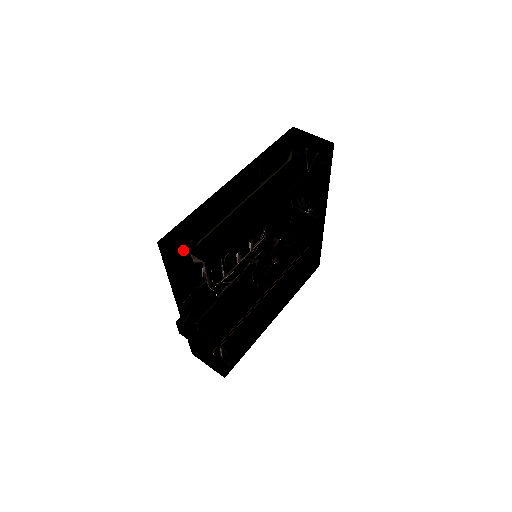
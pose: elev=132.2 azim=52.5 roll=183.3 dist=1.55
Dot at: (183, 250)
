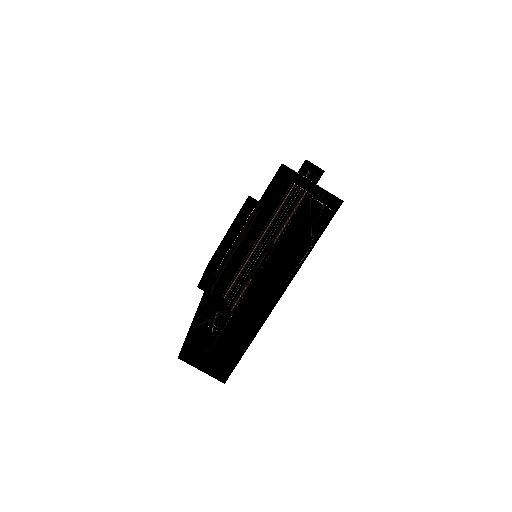
Dot at: occluded
